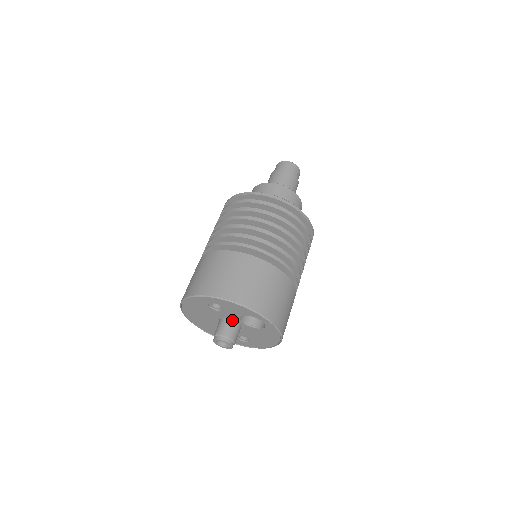
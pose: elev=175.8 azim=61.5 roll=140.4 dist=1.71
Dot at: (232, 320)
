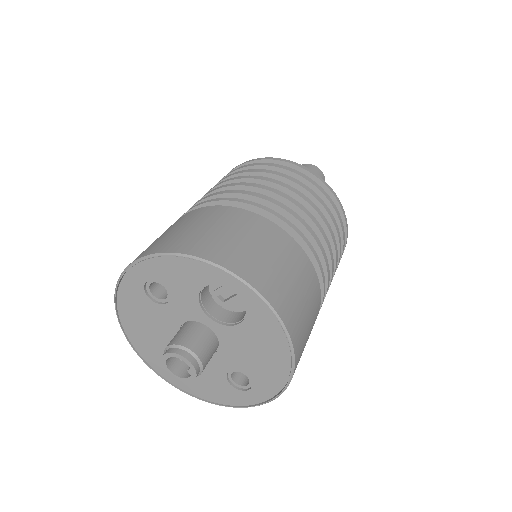
Dot at: (195, 322)
